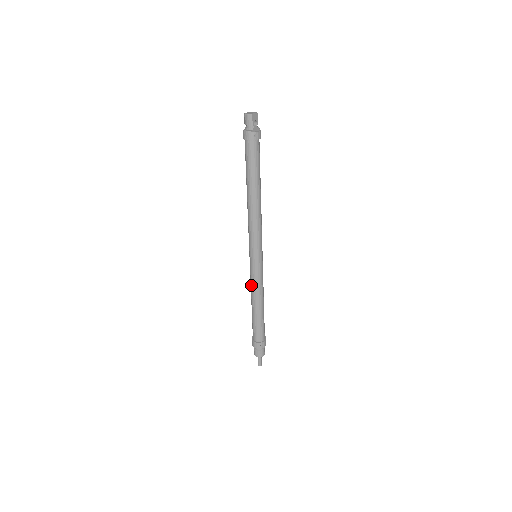
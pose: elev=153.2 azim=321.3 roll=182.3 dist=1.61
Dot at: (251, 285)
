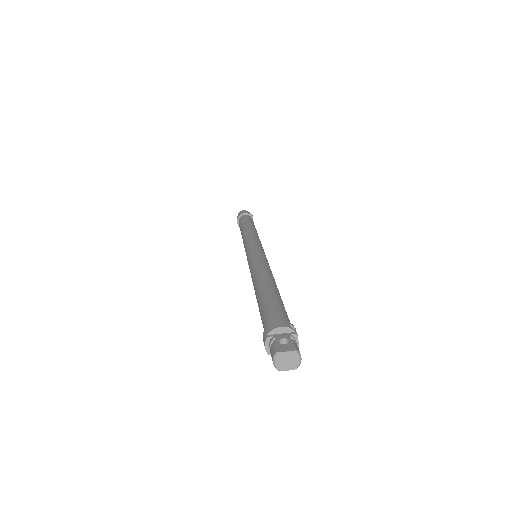
Dot at: (244, 241)
